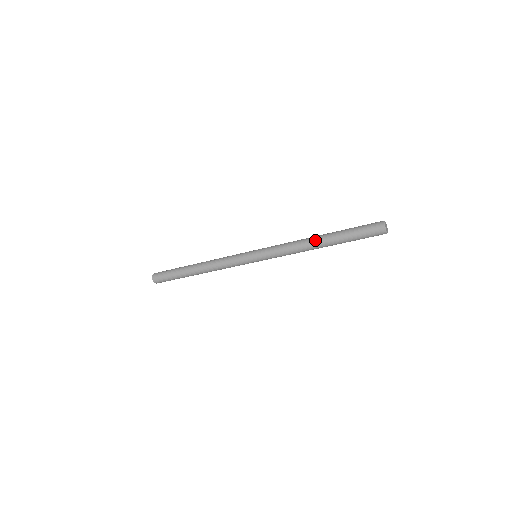
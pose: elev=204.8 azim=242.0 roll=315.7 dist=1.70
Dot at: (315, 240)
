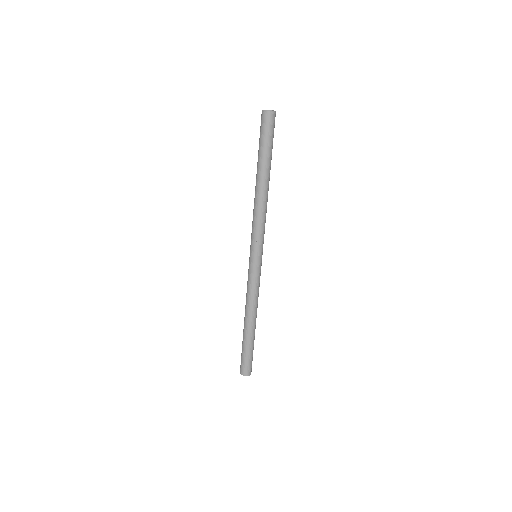
Dot at: occluded
